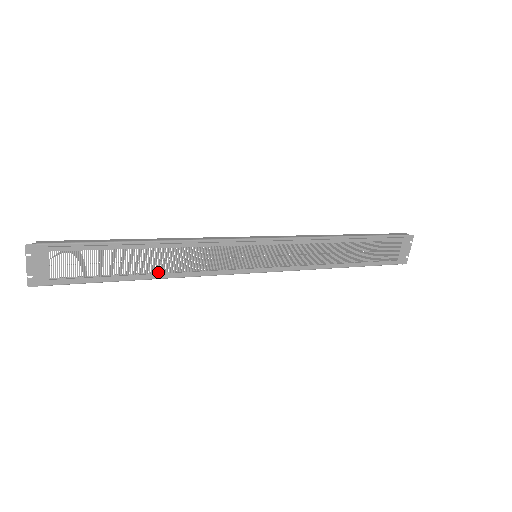
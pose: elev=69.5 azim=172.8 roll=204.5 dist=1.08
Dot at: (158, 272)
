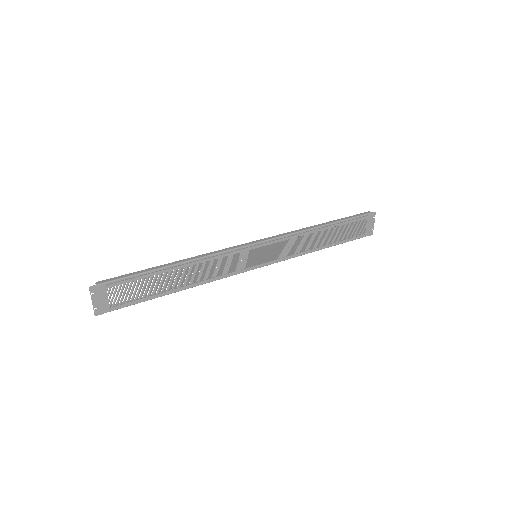
Dot at: (185, 284)
